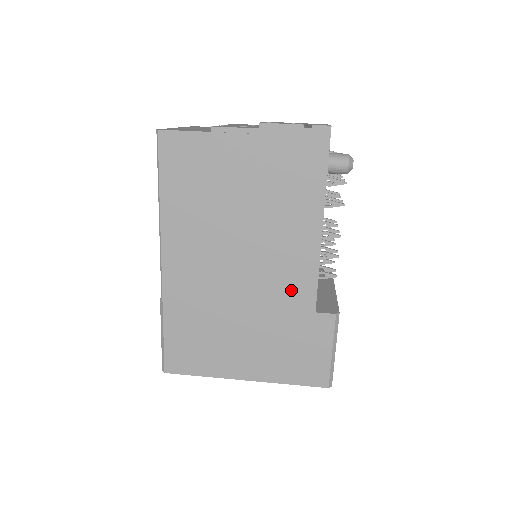
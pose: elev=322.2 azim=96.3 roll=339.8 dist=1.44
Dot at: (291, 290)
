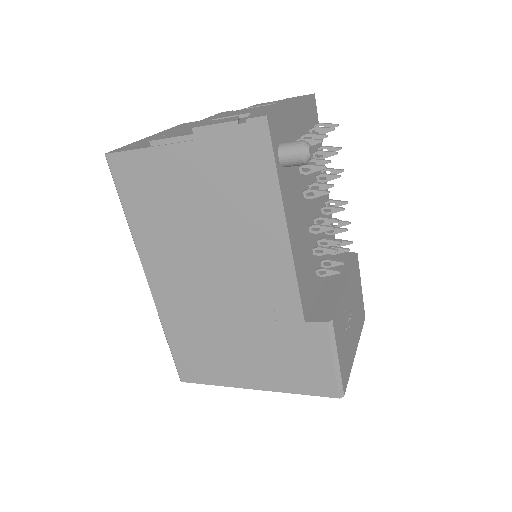
Dot at: (273, 300)
